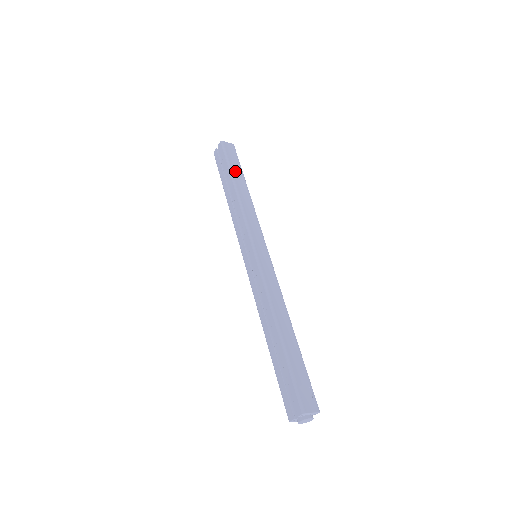
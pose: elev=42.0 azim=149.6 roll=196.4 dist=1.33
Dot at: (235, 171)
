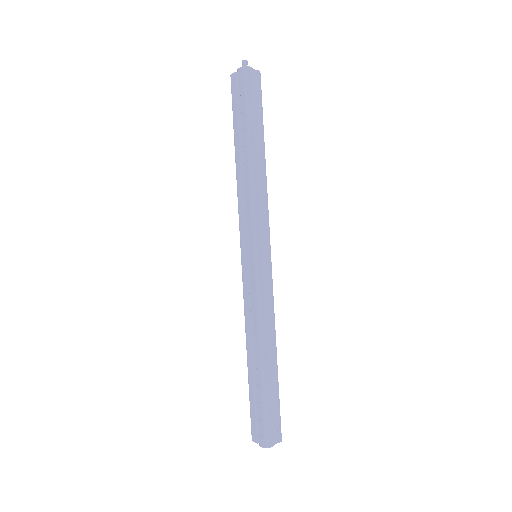
Dot at: (254, 126)
